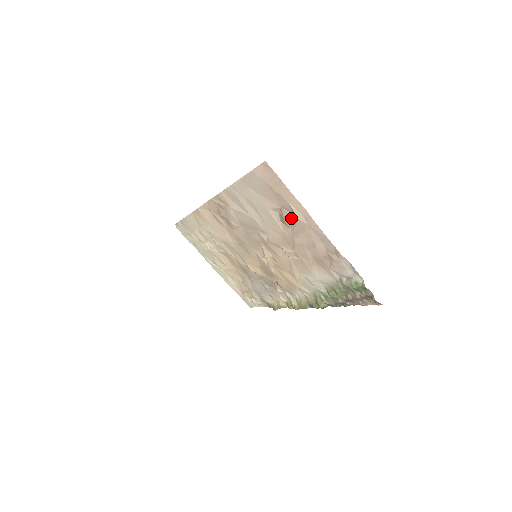
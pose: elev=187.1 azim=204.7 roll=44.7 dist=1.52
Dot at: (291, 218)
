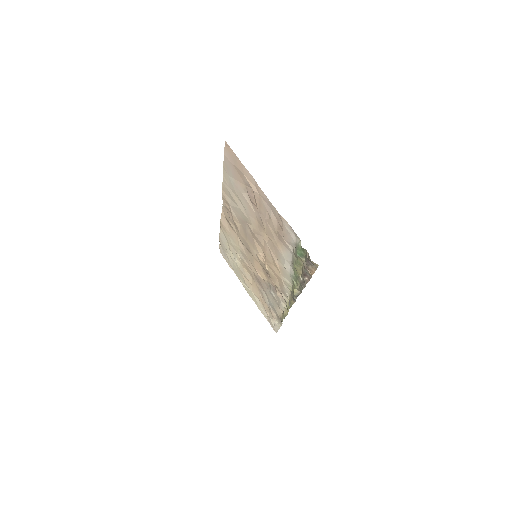
Dot at: (253, 194)
